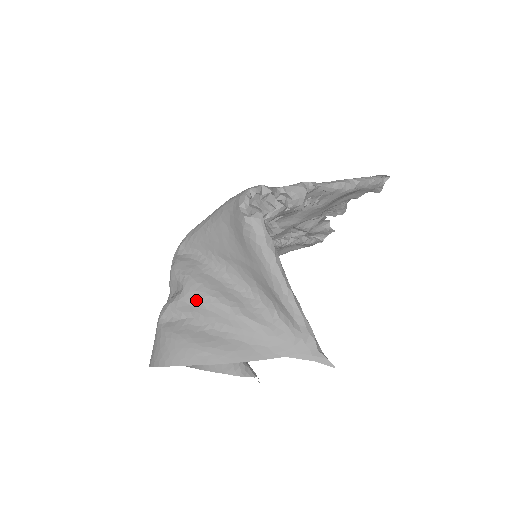
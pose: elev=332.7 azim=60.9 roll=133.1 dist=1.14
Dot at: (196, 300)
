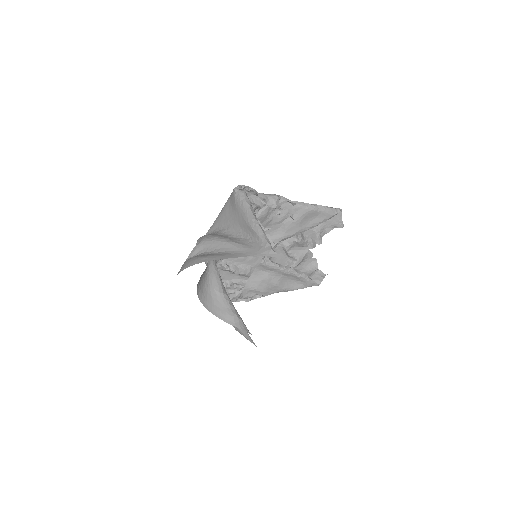
Dot at: (206, 241)
